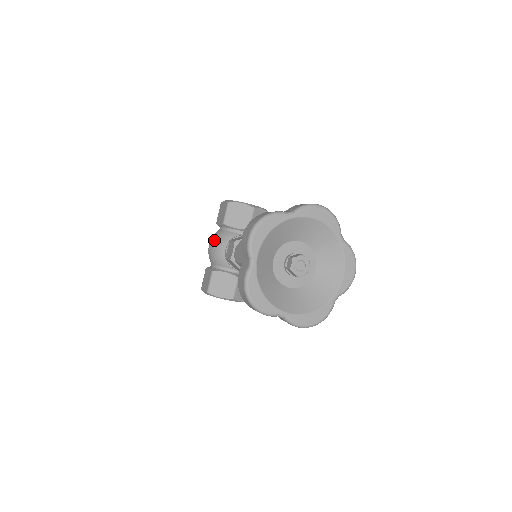
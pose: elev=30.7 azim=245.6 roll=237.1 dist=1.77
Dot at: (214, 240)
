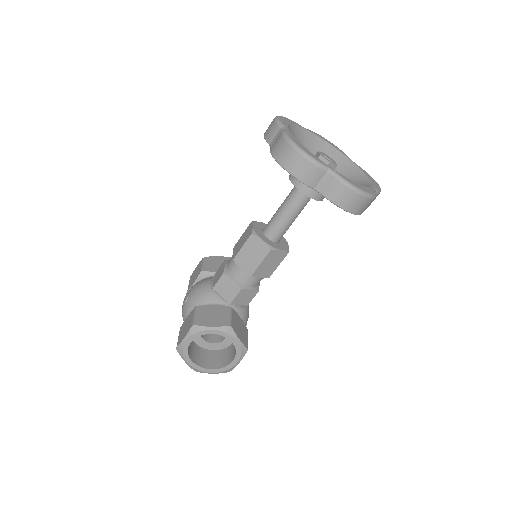
Dot at: (192, 286)
